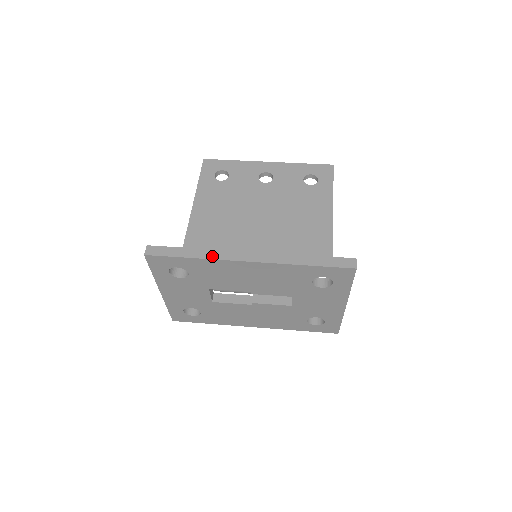
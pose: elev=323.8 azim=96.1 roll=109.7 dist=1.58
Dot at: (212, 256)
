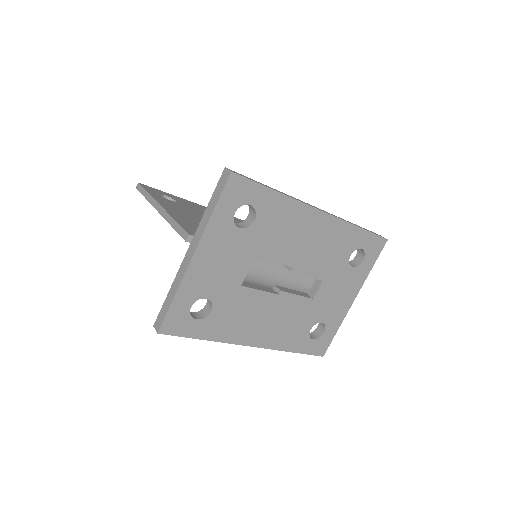
Dot at: (292, 197)
